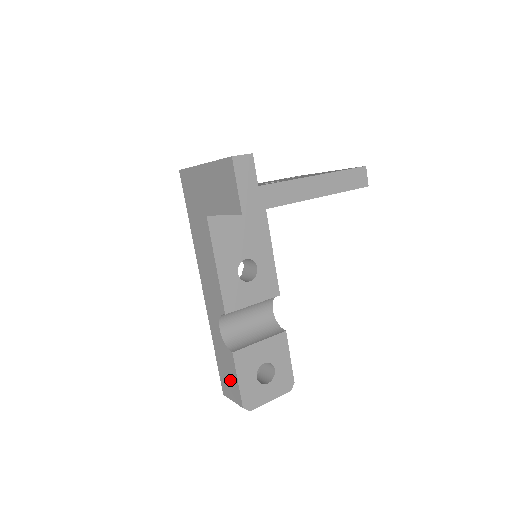
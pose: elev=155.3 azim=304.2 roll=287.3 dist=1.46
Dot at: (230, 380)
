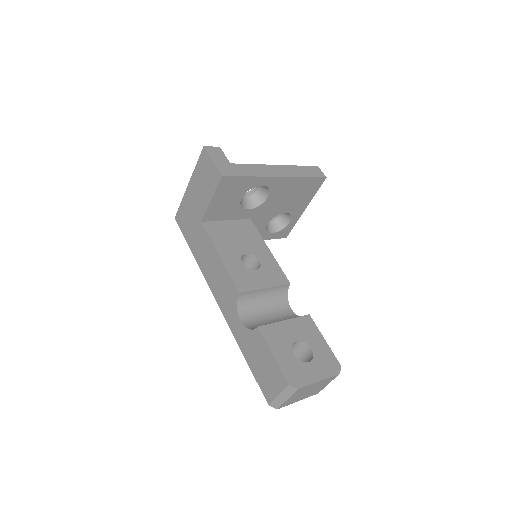
Dot at: (267, 368)
